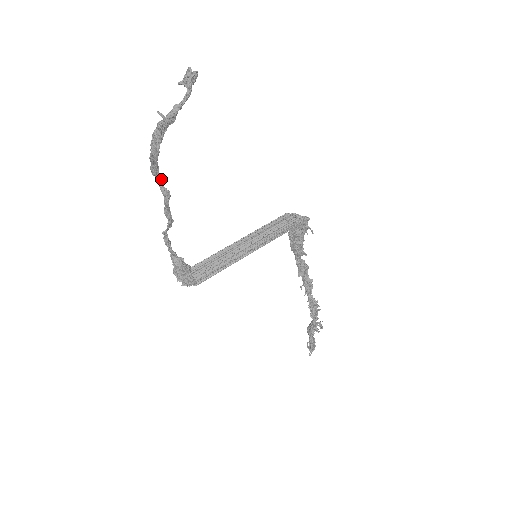
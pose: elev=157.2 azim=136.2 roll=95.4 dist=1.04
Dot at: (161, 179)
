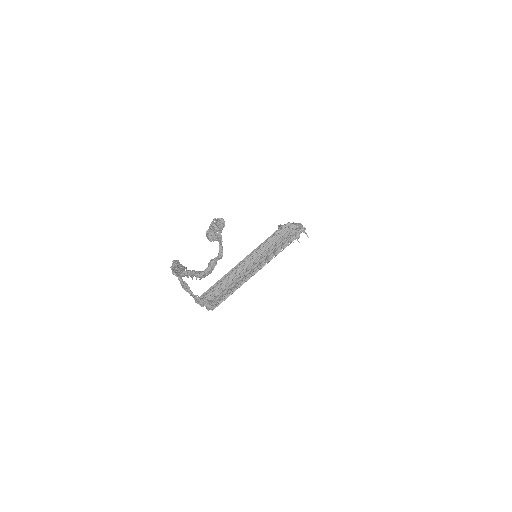
Dot at: (179, 267)
